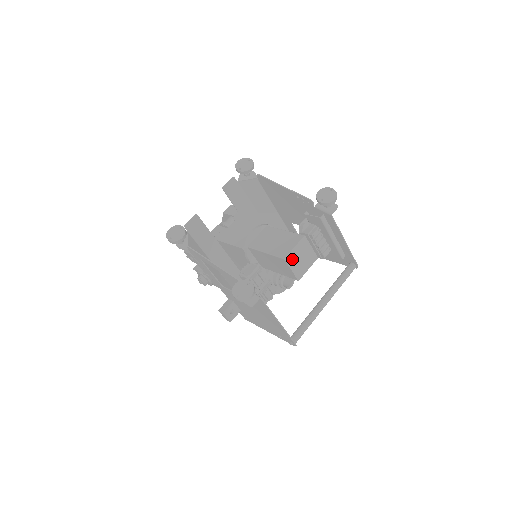
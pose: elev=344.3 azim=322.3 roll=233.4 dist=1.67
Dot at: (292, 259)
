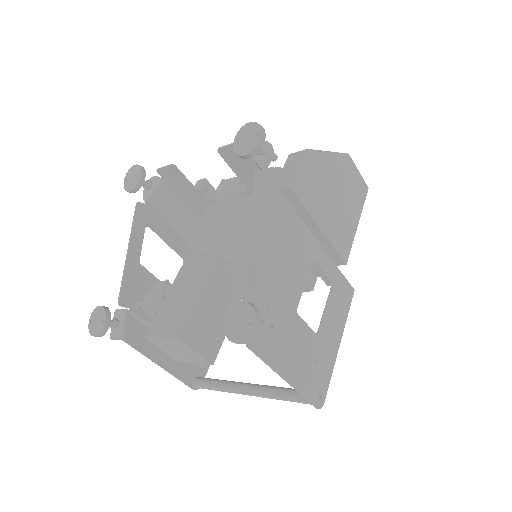
Dot at: (160, 343)
